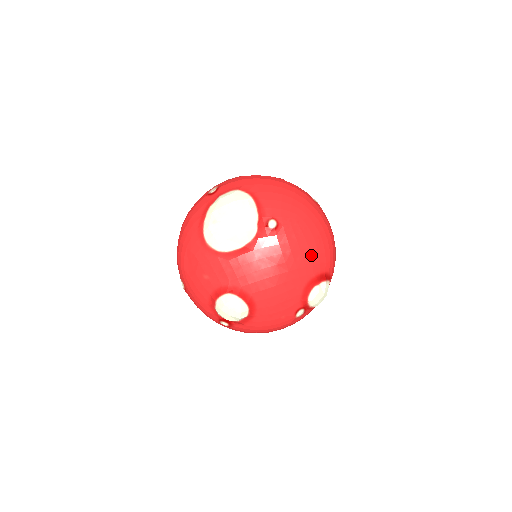
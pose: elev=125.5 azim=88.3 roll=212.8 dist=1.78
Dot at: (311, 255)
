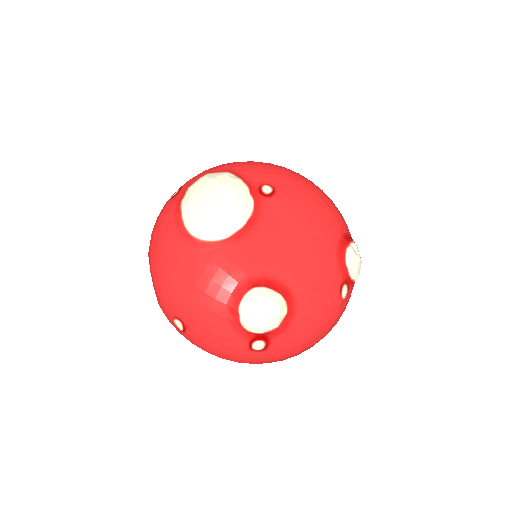
Dot at: (325, 213)
